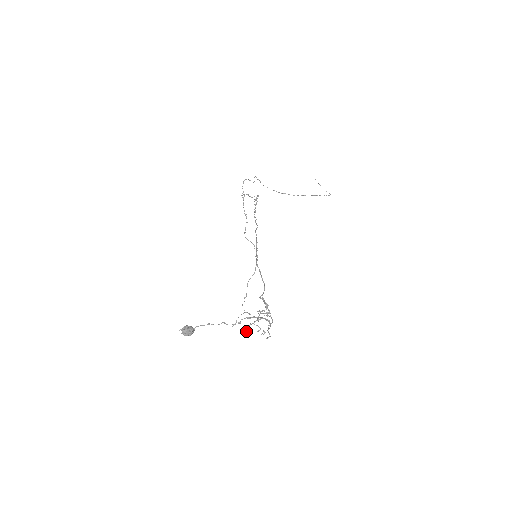
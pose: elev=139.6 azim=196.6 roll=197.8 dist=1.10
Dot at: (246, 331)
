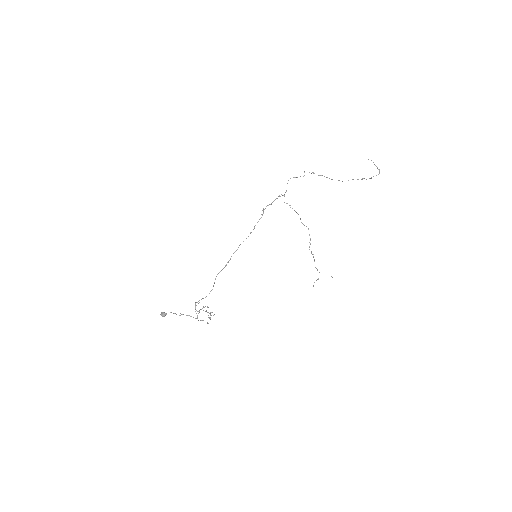
Dot at: occluded
